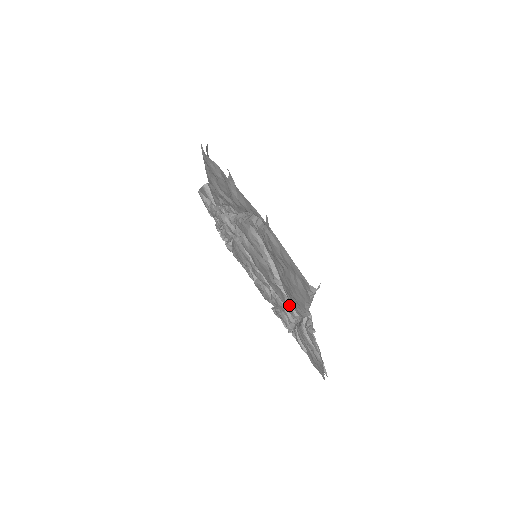
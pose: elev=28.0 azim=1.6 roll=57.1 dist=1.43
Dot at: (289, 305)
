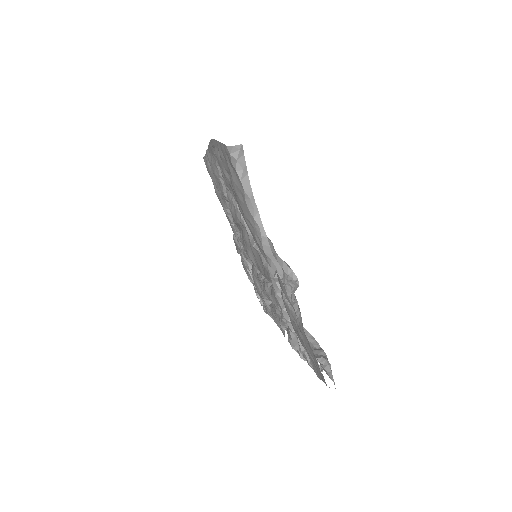
Dot at: (266, 267)
